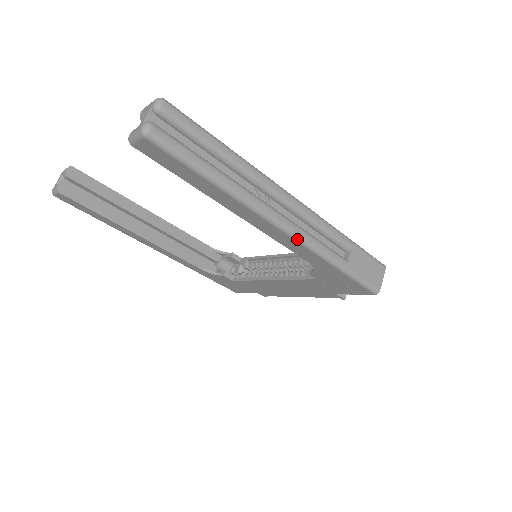
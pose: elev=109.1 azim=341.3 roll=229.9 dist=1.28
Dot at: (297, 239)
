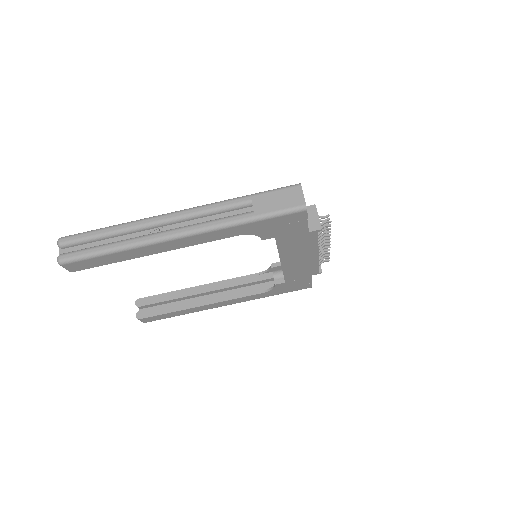
Dot at: (197, 233)
